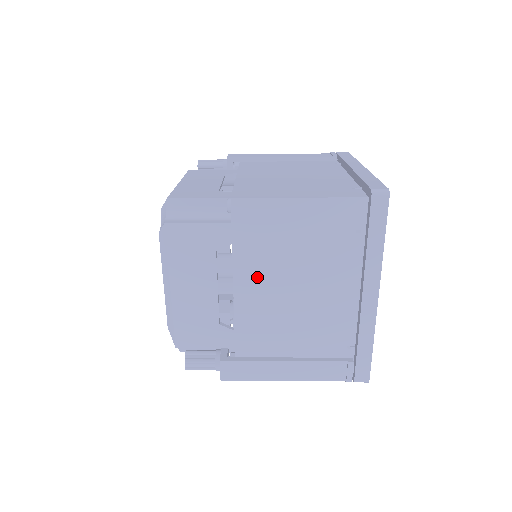
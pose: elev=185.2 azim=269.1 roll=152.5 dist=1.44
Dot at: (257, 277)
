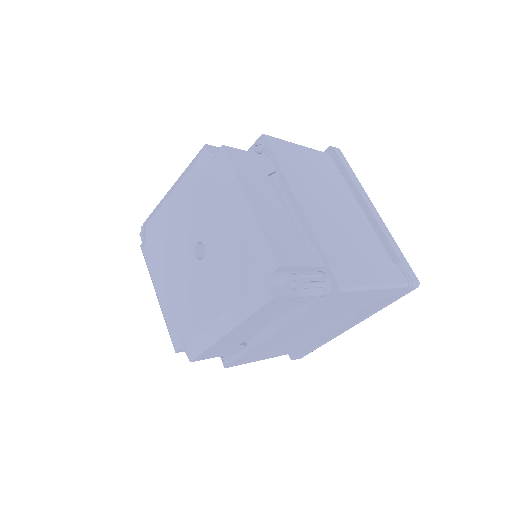
Dot at: (306, 194)
